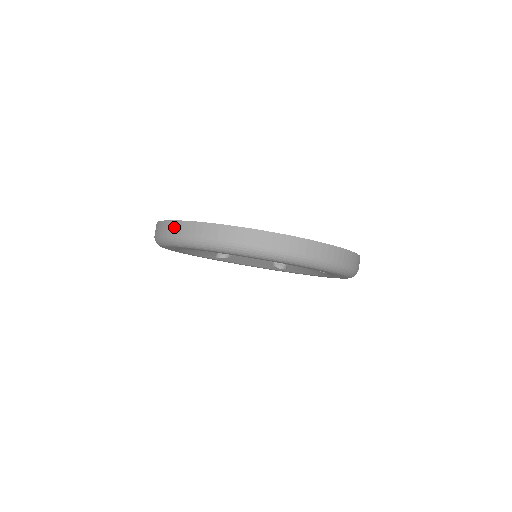
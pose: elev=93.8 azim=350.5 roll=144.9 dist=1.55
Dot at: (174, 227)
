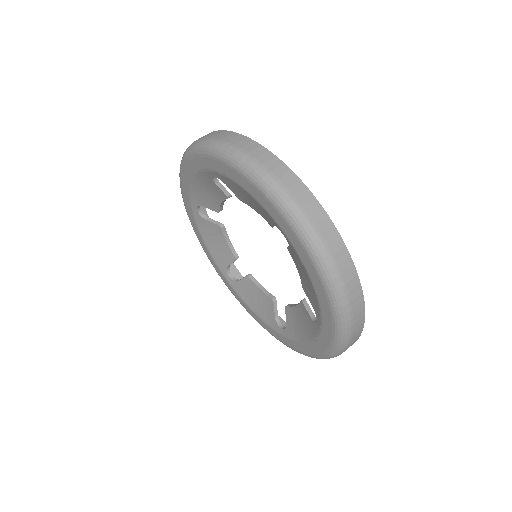
Dot at: occluded
